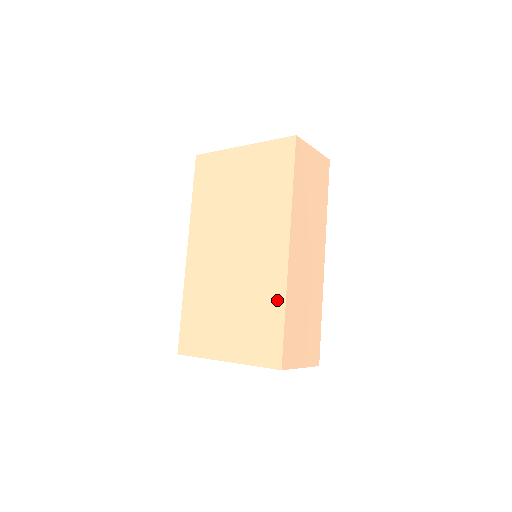
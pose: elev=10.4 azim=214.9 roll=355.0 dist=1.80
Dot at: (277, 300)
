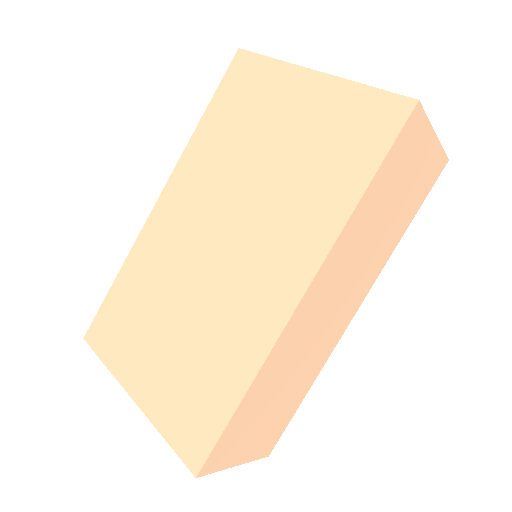
Dot at: (242, 368)
